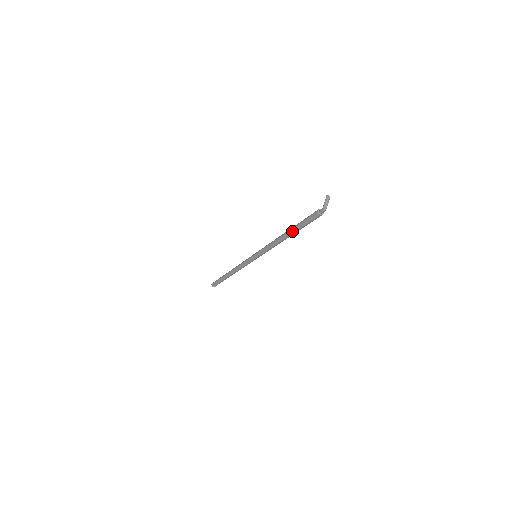
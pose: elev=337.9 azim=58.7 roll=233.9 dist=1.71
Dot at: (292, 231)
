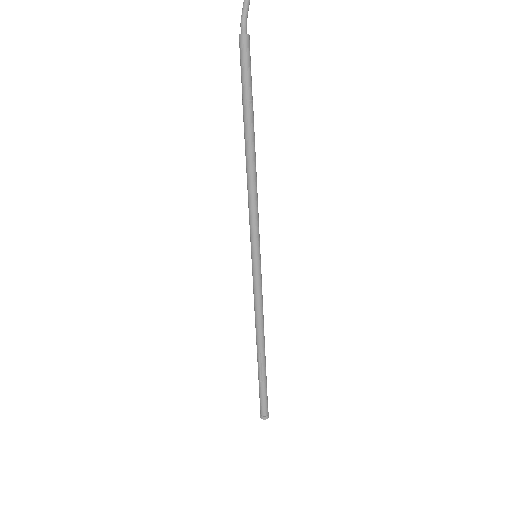
Dot at: (243, 121)
